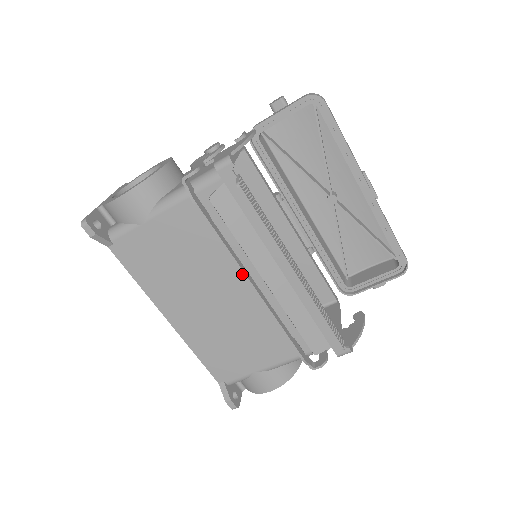
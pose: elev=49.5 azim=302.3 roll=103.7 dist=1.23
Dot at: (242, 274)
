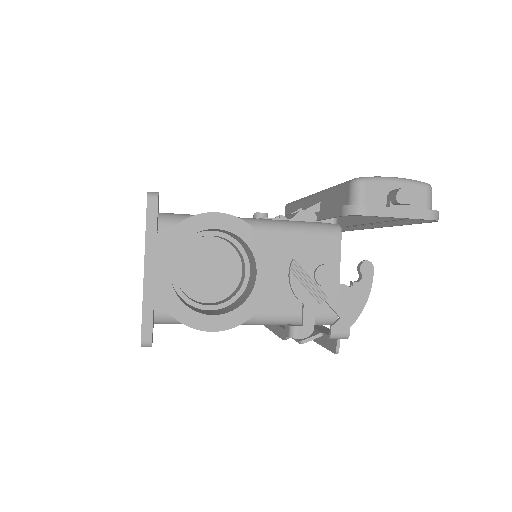
Dot at: occluded
